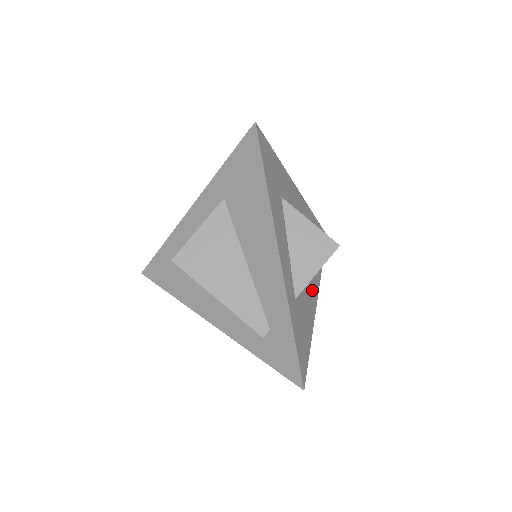
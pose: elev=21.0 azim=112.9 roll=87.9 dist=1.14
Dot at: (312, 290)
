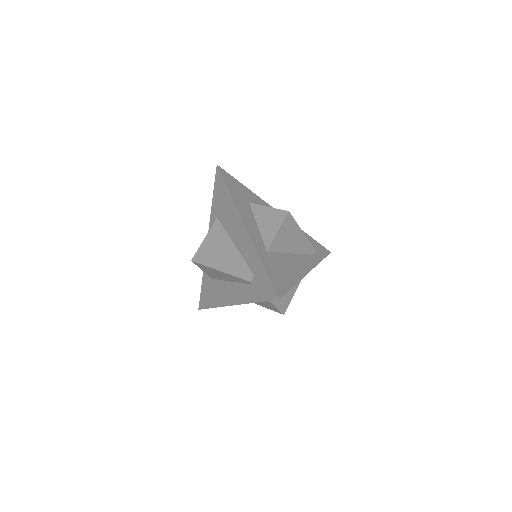
Dot at: (299, 263)
